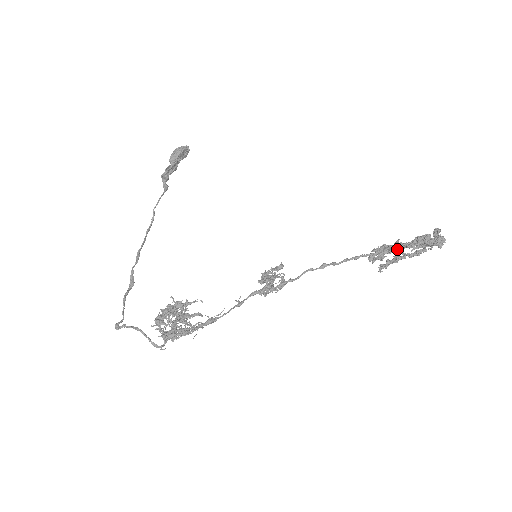
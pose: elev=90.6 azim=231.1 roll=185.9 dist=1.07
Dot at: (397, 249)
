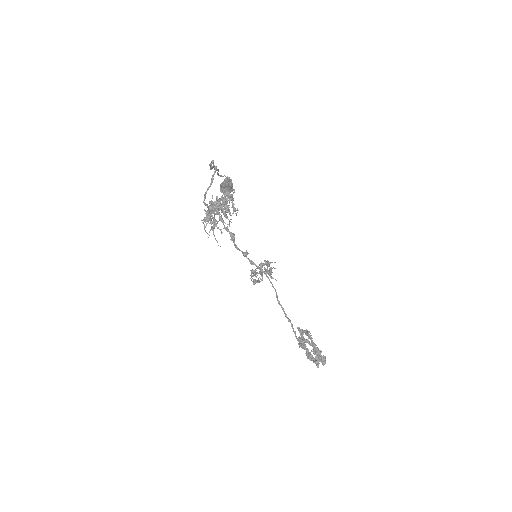
Dot at: occluded
